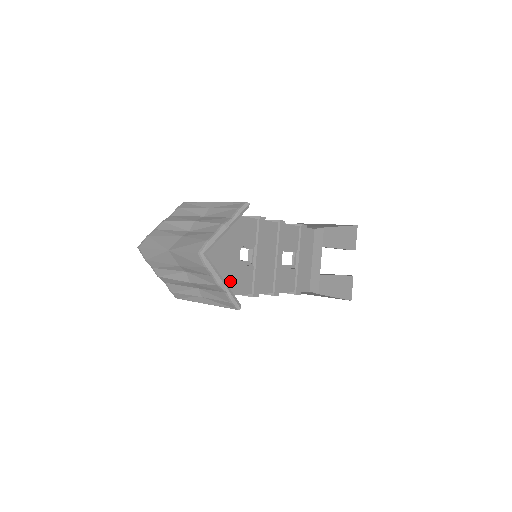
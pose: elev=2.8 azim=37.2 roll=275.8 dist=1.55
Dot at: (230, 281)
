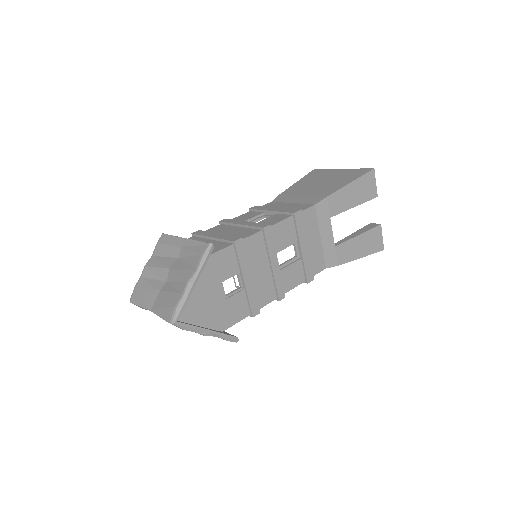
Dot at: (220, 319)
